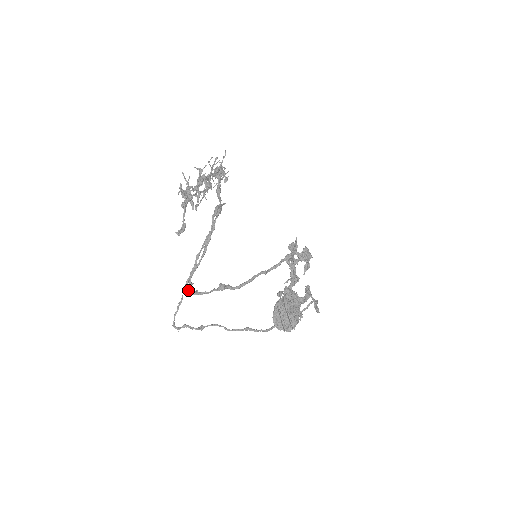
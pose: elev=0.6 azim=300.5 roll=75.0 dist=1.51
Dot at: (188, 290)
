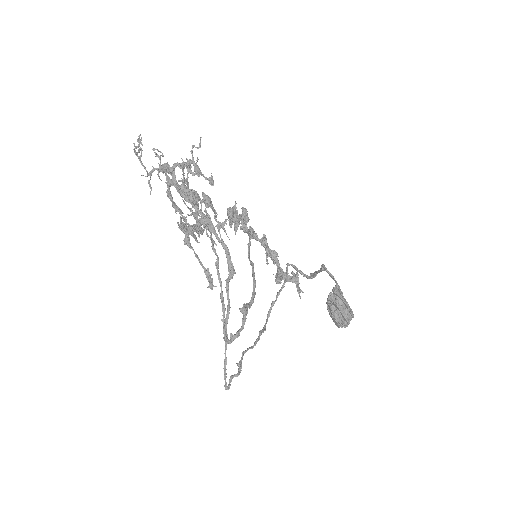
Dot at: (227, 341)
